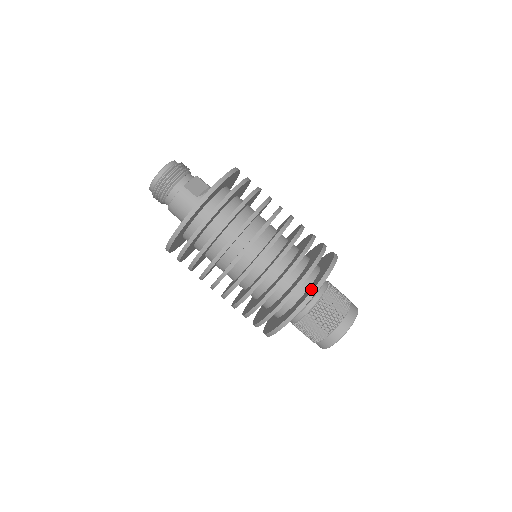
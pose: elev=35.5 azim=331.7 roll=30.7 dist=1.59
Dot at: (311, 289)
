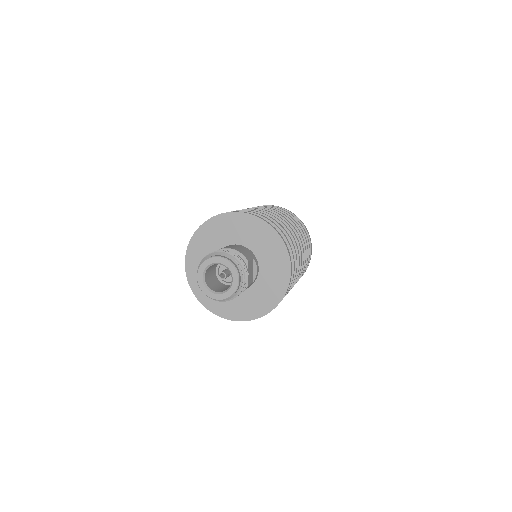
Dot at: occluded
